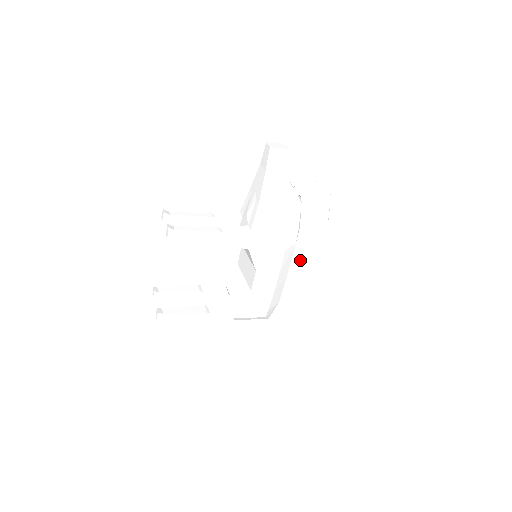
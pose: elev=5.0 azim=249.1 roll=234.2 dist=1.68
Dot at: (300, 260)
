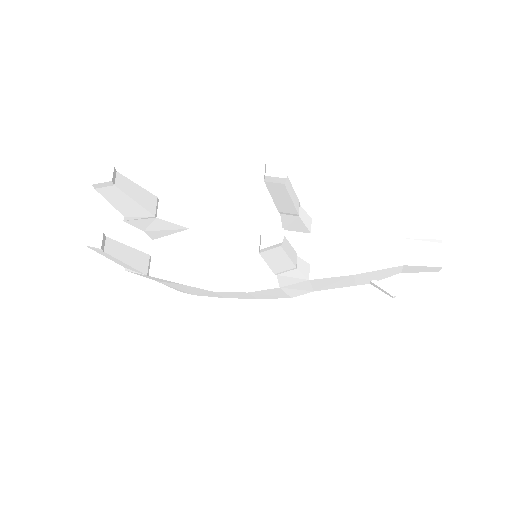
Dot at: occluded
